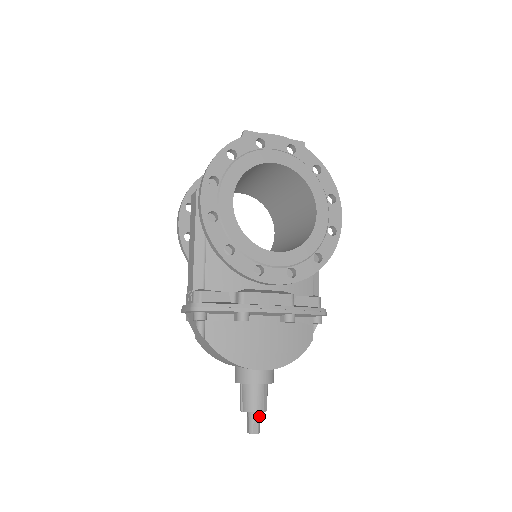
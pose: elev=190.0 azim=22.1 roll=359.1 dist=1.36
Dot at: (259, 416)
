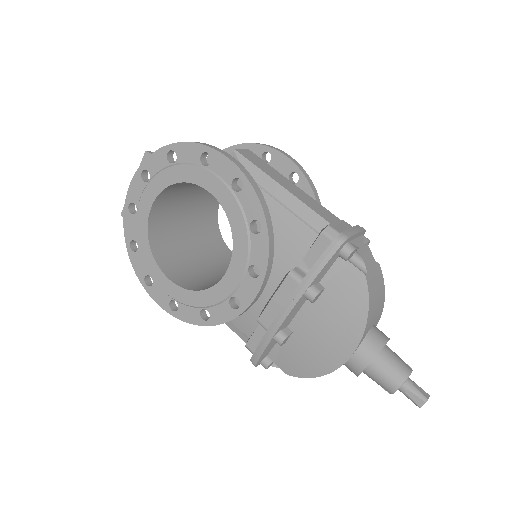
Dot at: (409, 386)
